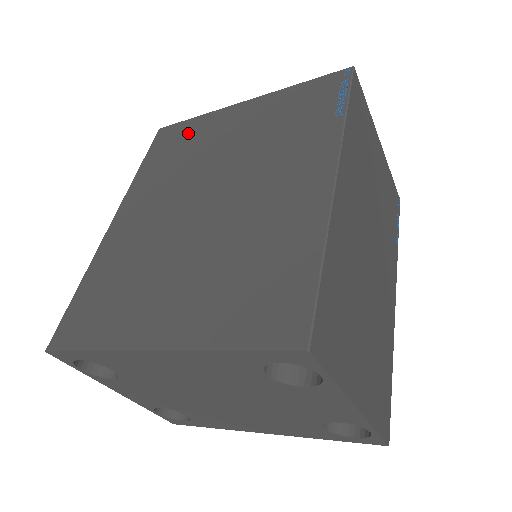
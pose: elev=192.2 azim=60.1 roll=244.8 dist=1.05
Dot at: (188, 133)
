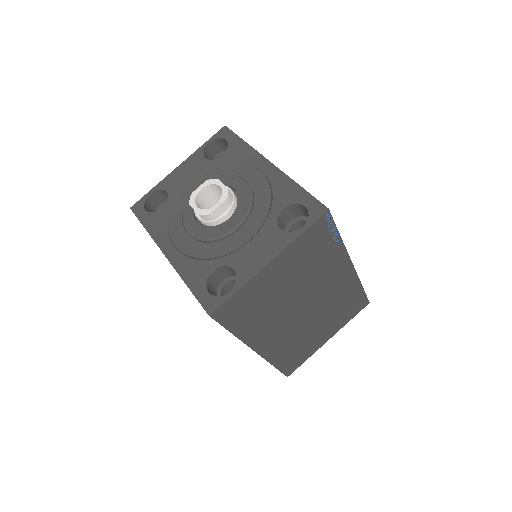
Dot at: occluded
